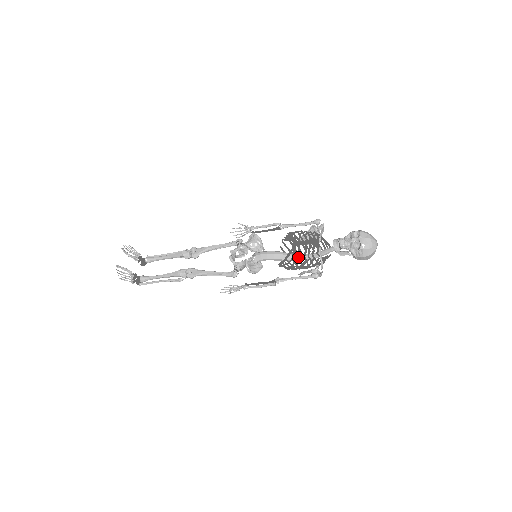
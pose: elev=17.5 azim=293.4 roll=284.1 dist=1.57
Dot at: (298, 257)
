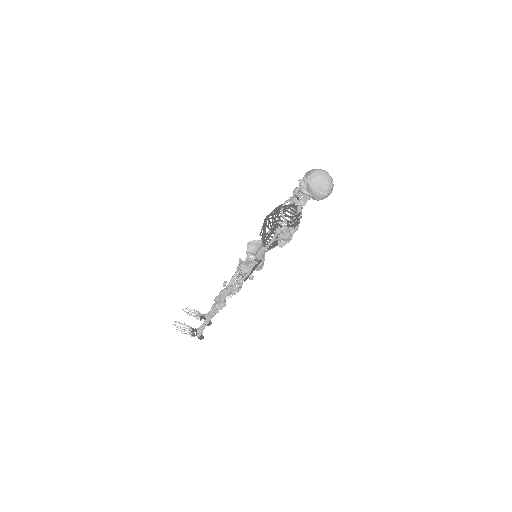
Dot at: (267, 227)
